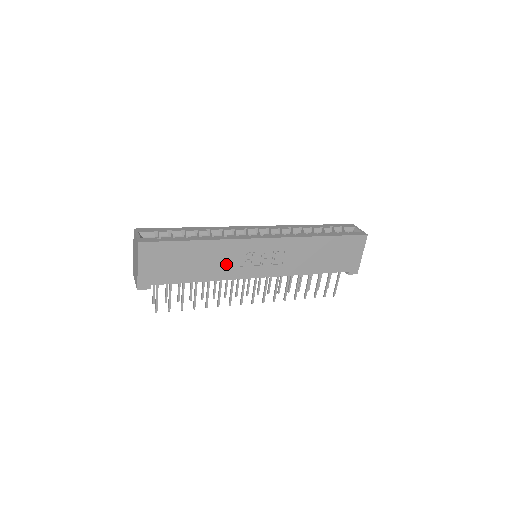
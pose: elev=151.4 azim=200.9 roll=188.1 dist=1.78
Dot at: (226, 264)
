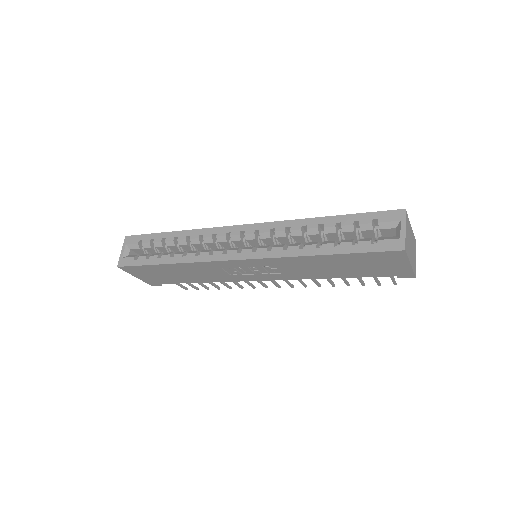
Dot at: (214, 274)
